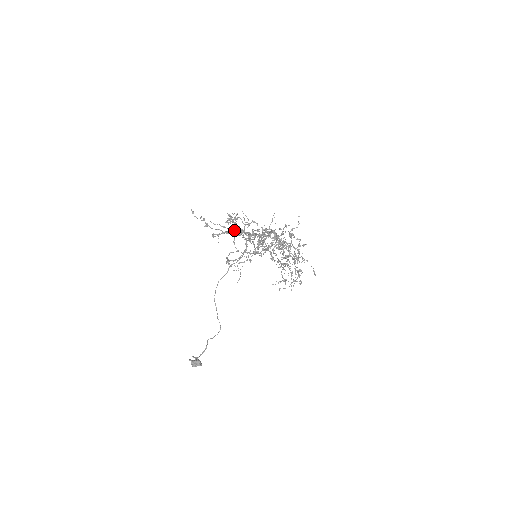
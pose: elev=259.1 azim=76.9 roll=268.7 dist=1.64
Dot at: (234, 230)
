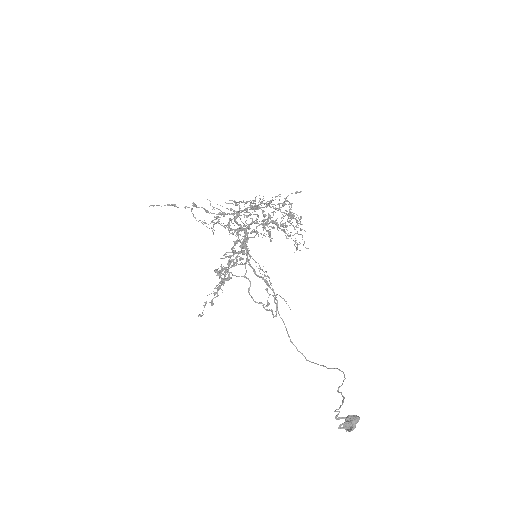
Dot at: occluded
